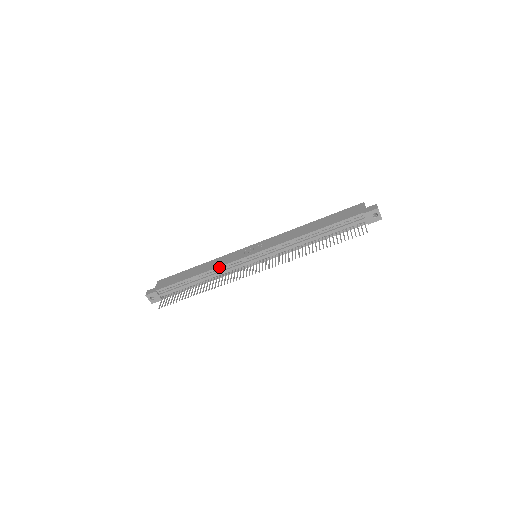
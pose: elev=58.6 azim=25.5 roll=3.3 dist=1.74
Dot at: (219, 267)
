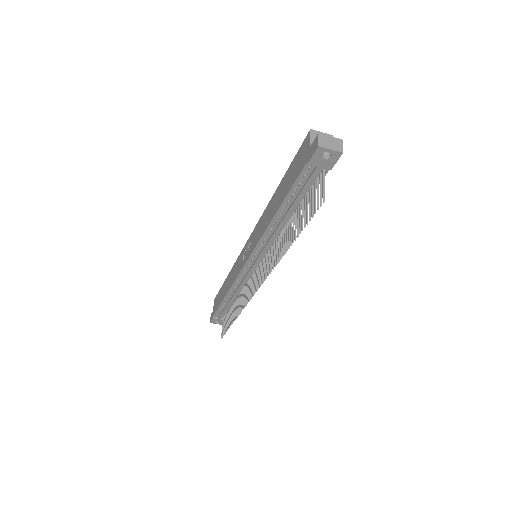
Dot at: (233, 284)
